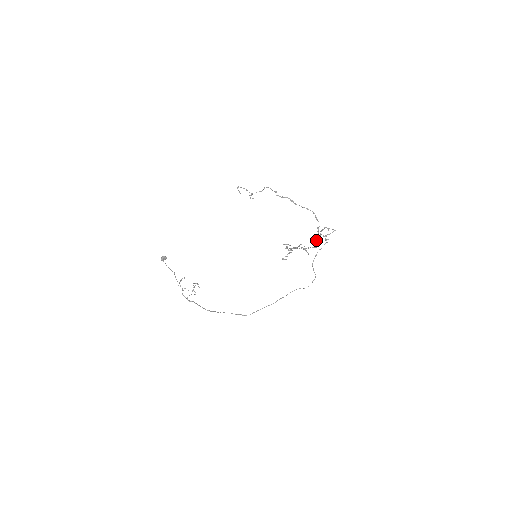
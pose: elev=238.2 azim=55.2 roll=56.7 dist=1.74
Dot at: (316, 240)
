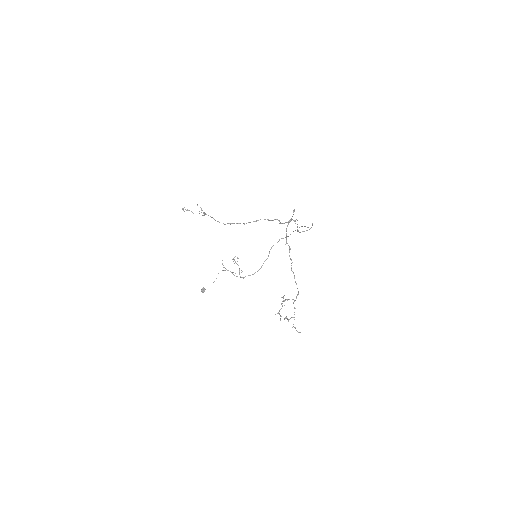
Dot at: occluded
